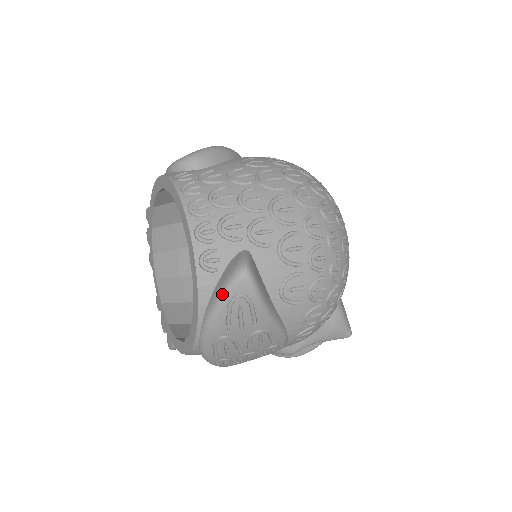
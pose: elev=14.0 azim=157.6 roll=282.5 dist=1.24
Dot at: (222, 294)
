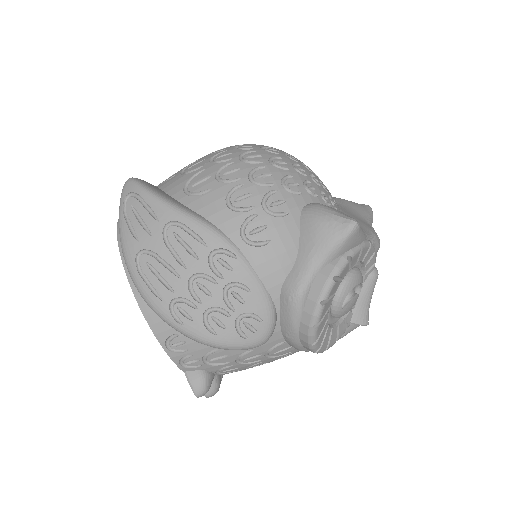
Dot at: (119, 209)
